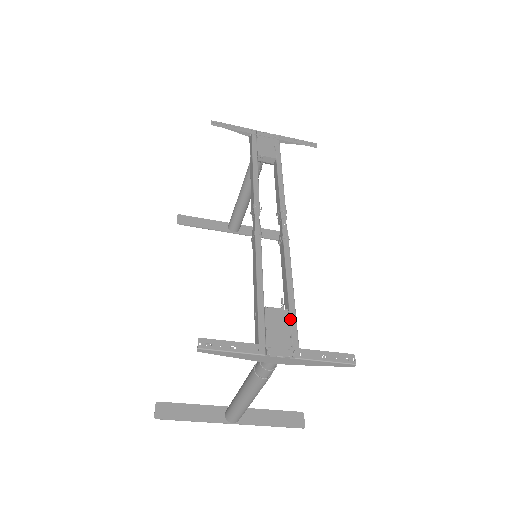
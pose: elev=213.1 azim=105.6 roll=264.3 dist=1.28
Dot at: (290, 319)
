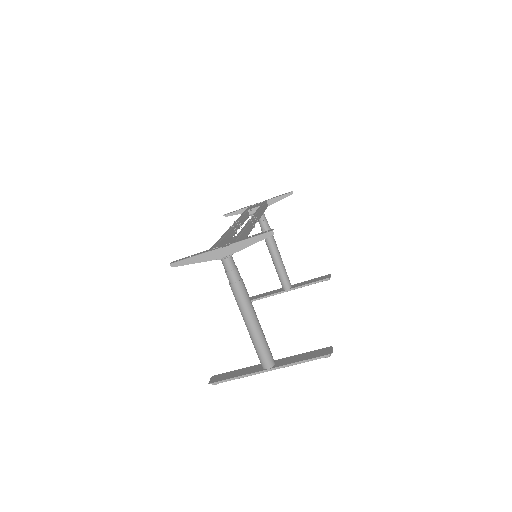
Dot at: (235, 237)
